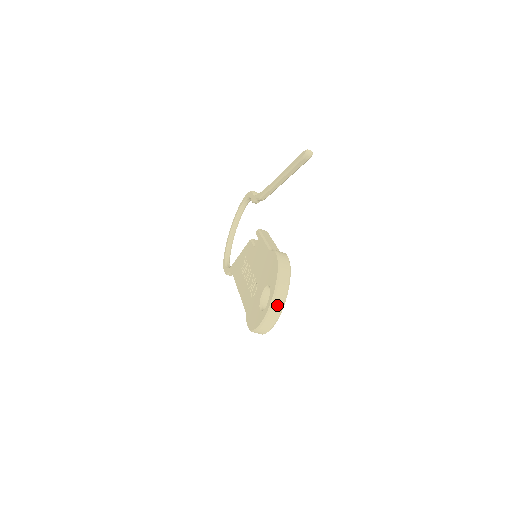
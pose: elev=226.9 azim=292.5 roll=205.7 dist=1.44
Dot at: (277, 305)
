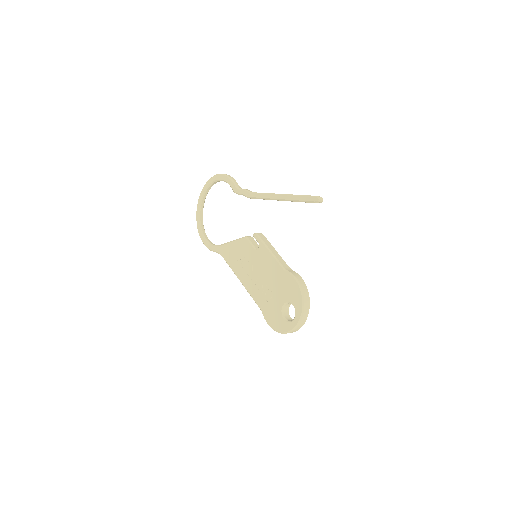
Dot at: (303, 321)
